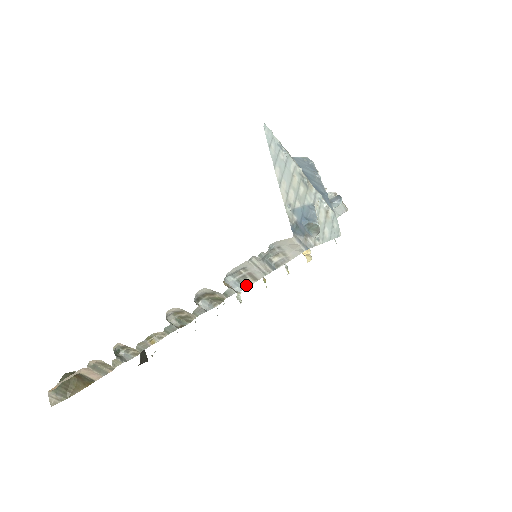
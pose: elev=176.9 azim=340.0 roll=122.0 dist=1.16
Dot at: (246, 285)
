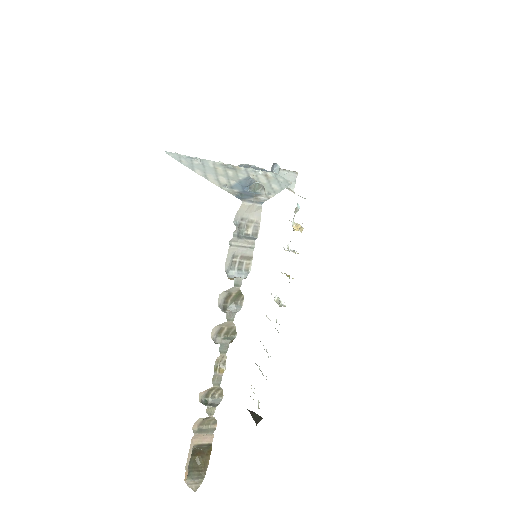
Dot at: (248, 269)
